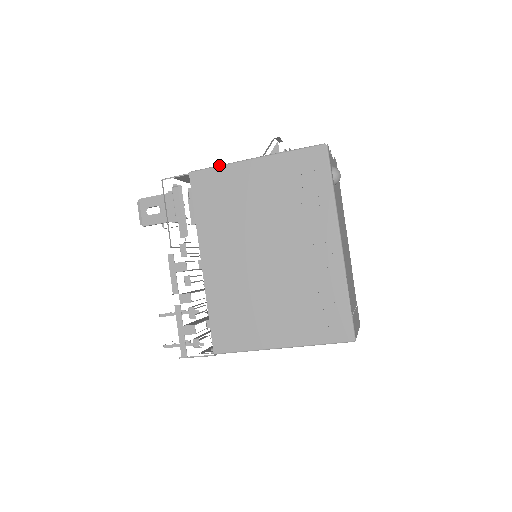
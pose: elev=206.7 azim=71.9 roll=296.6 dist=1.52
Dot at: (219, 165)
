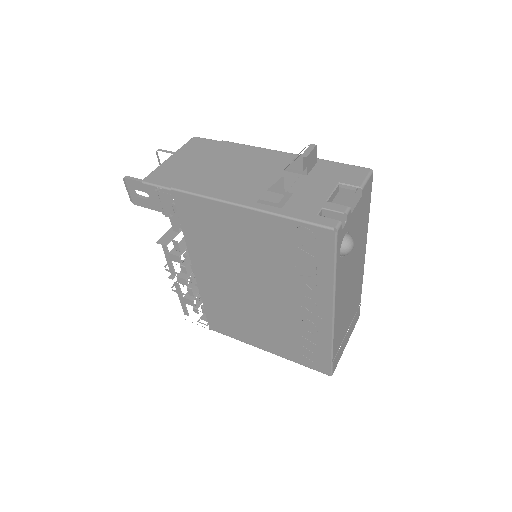
Dot at: (205, 196)
